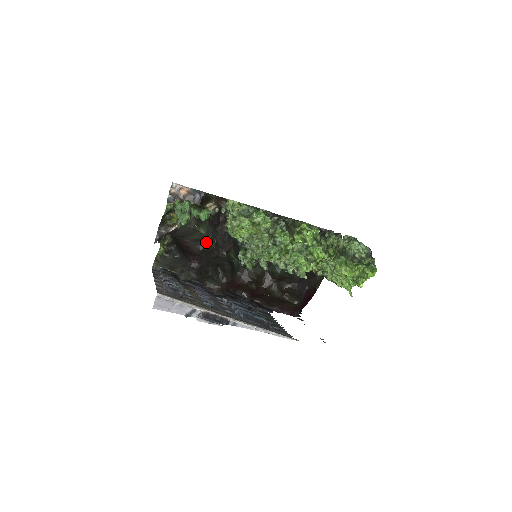
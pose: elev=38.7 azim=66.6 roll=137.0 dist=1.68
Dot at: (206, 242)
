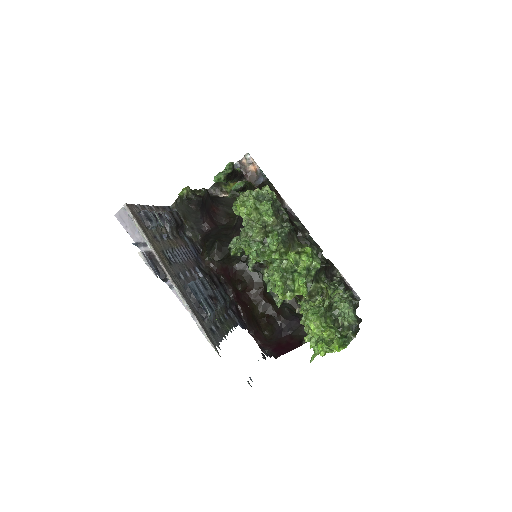
Dot at: (233, 219)
